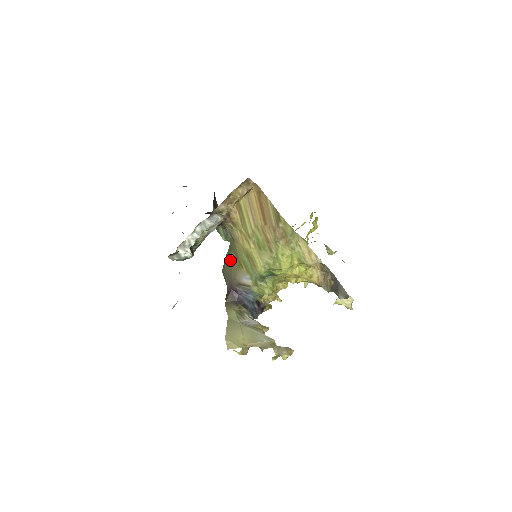
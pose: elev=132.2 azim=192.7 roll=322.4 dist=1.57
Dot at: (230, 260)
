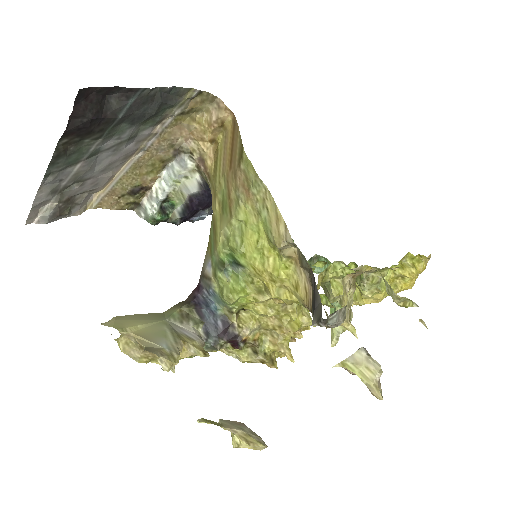
Dot at: occluded
